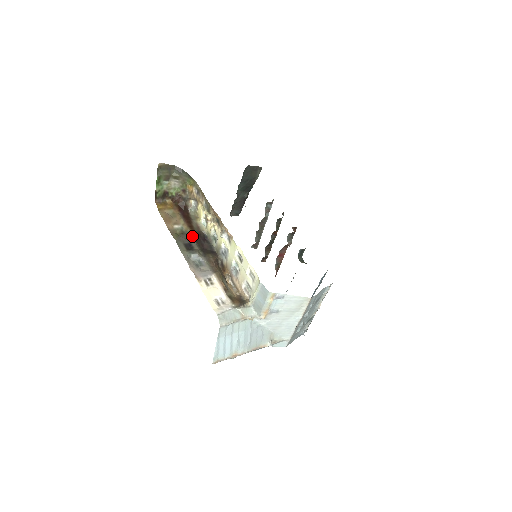
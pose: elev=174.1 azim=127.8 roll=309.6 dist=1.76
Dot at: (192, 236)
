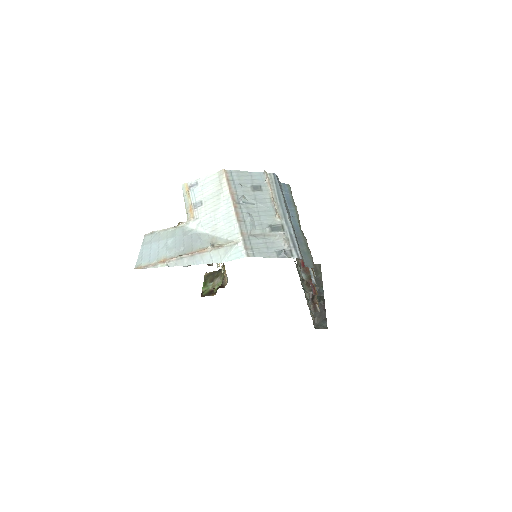
Dot at: occluded
